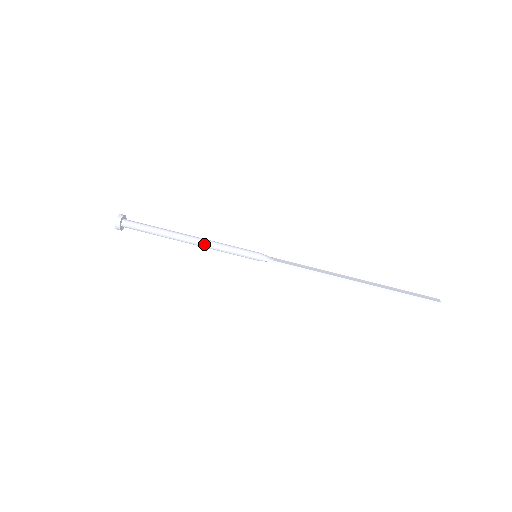
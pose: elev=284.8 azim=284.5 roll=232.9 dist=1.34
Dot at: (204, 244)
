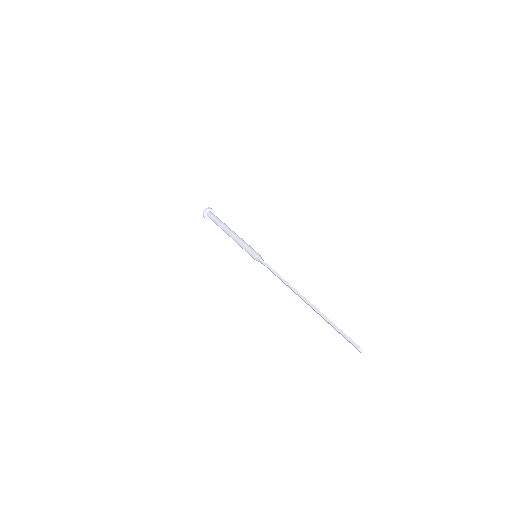
Dot at: (235, 236)
